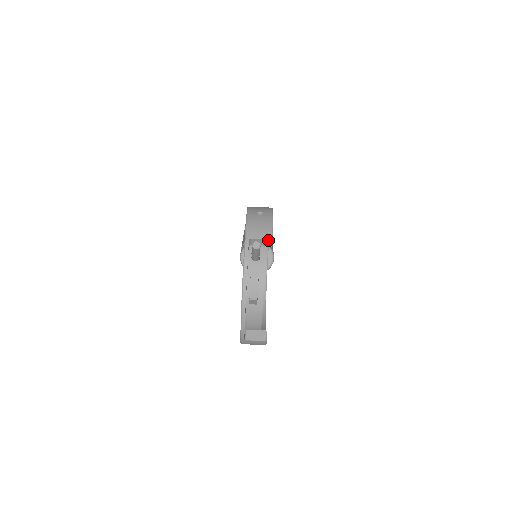
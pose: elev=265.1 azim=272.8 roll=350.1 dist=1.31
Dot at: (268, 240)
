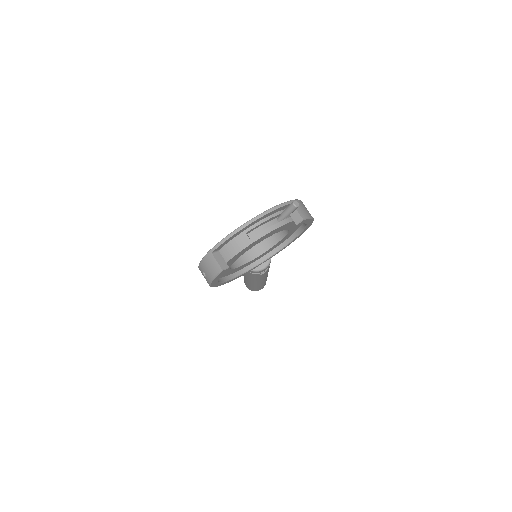
Dot at: (300, 217)
